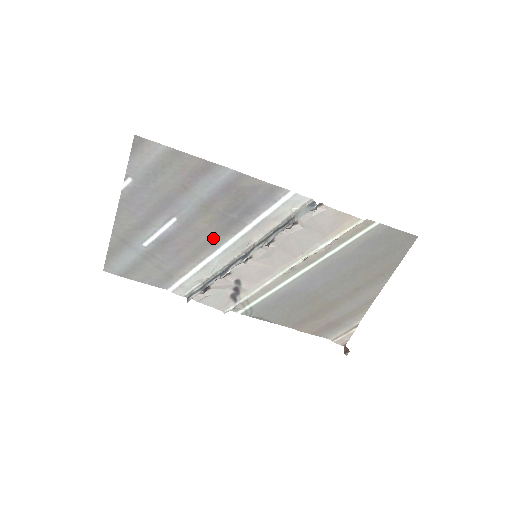
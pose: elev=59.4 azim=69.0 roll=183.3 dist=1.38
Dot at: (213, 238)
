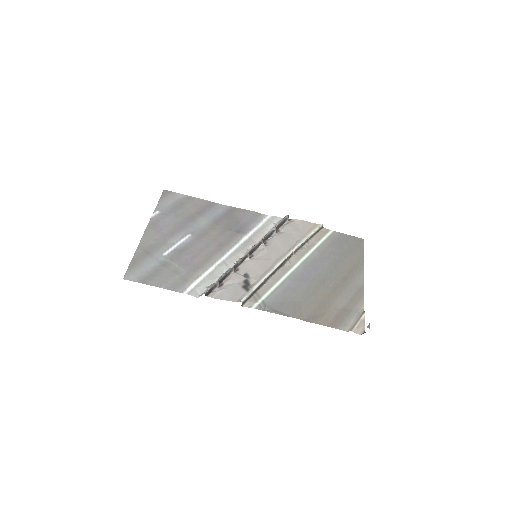
Dot at: (220, 246)
